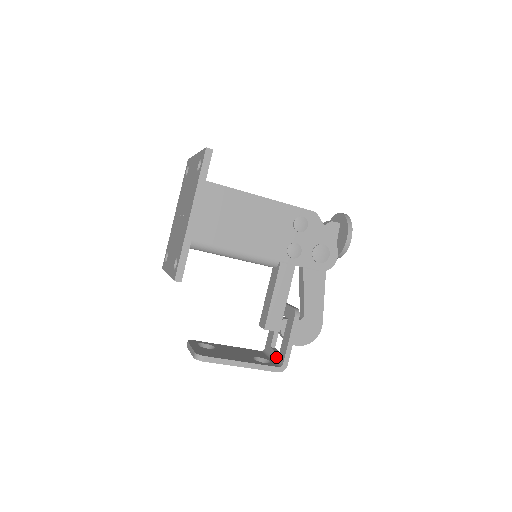
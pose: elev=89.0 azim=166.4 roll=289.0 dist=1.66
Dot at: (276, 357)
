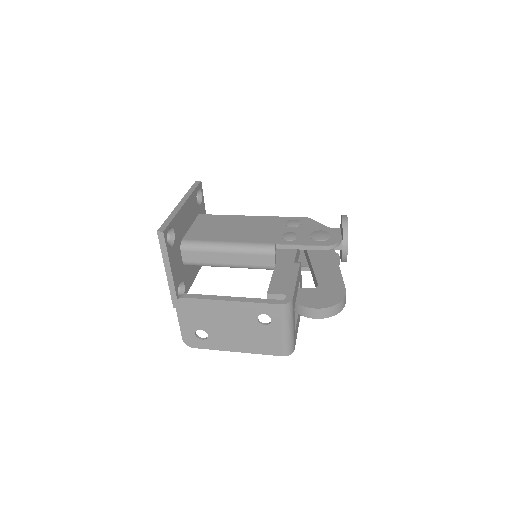
Dot at: occluded
